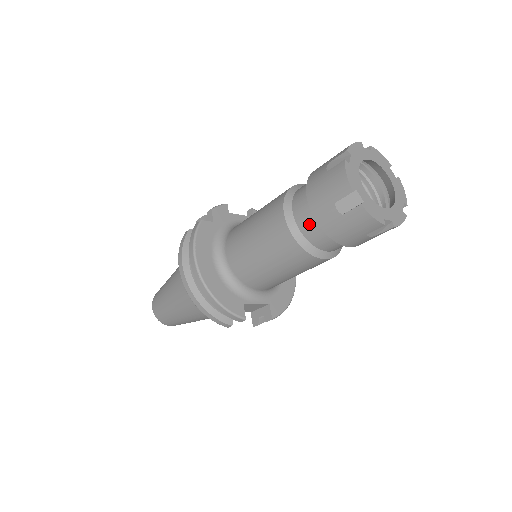
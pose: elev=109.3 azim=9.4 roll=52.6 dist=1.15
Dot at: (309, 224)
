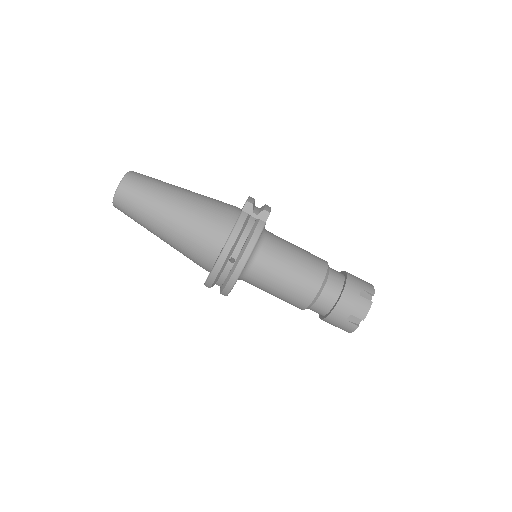
Dot at: (326, 303)
